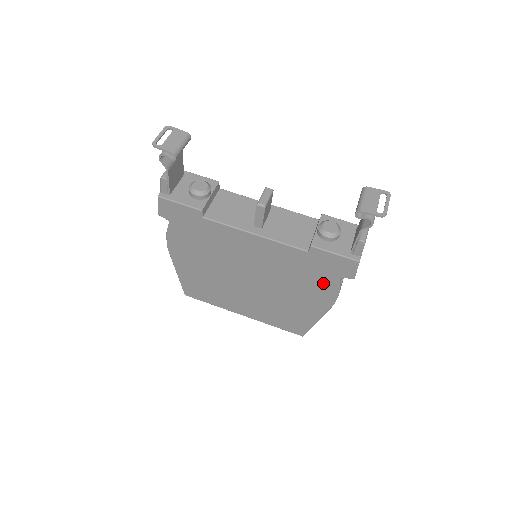
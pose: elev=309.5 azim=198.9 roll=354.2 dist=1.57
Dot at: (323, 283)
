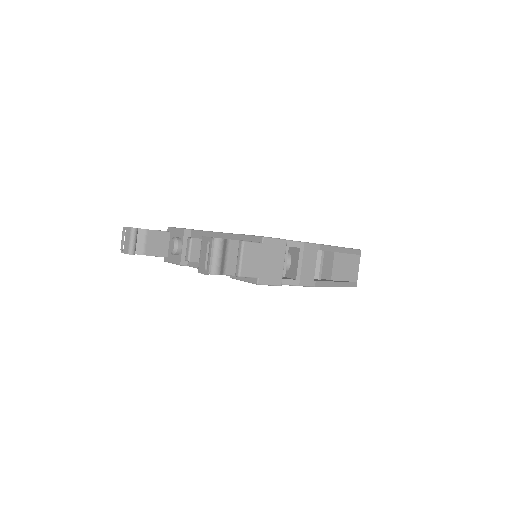
Dot at: occluded
